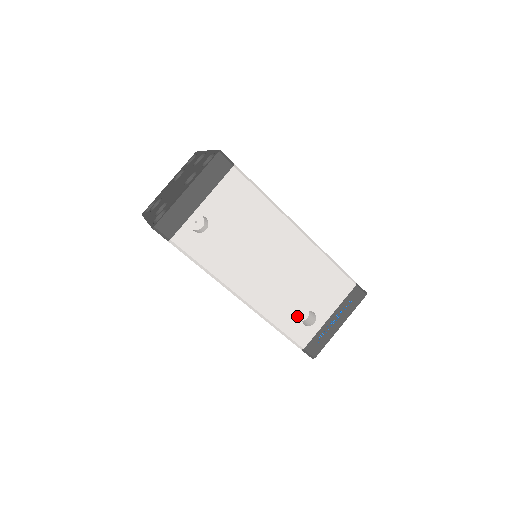
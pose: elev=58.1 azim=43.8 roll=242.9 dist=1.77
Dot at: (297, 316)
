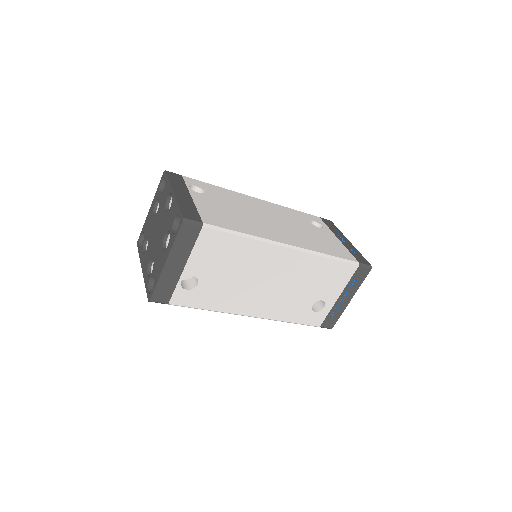
Dot at: (306, 308)
